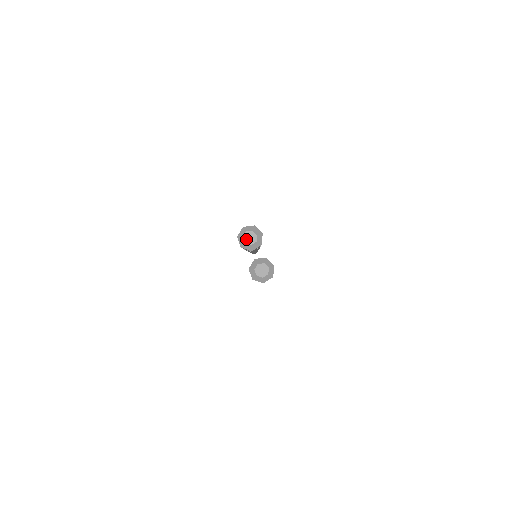
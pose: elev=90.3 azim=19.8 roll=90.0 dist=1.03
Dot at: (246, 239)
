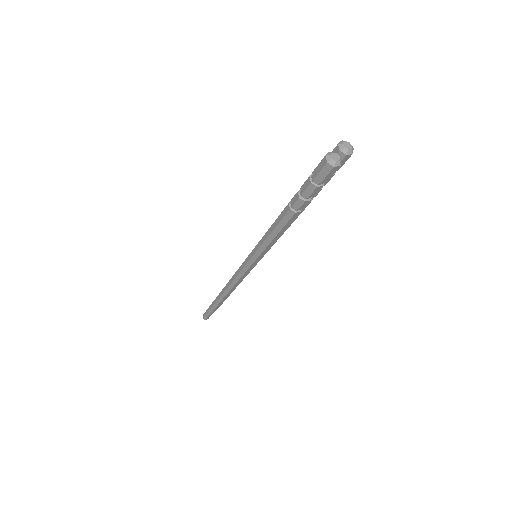
Dot at: (346, 143)
